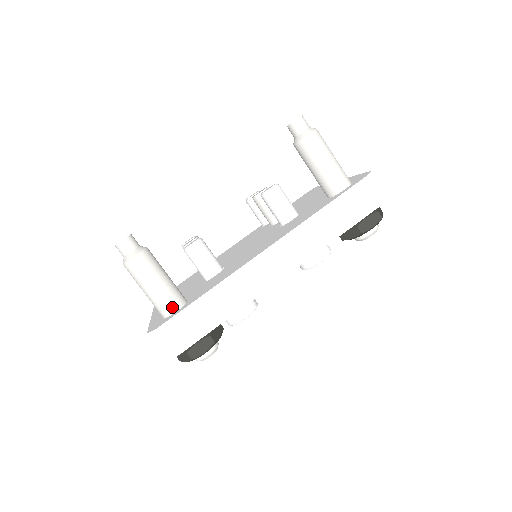
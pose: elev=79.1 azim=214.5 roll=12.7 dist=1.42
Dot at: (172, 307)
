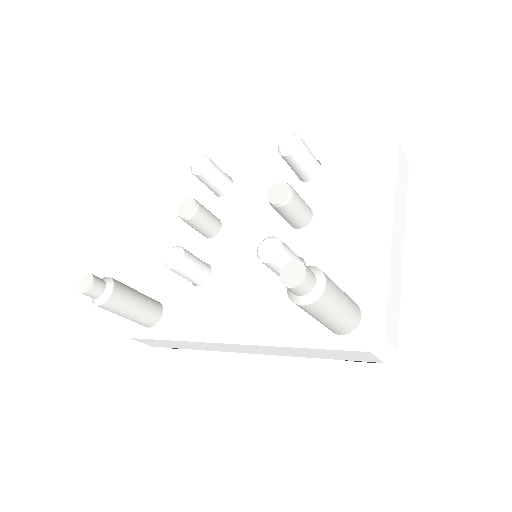
Dot at: (145, 326)
